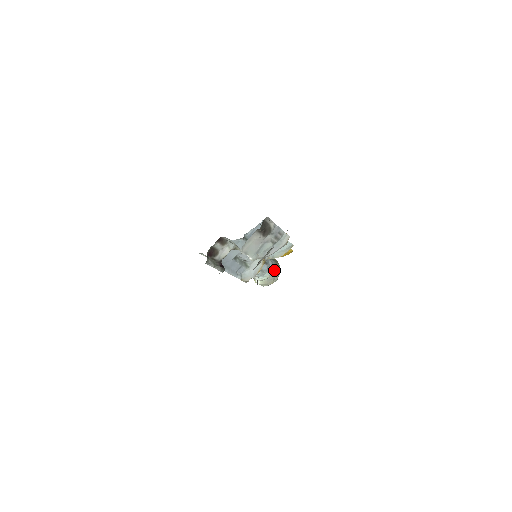
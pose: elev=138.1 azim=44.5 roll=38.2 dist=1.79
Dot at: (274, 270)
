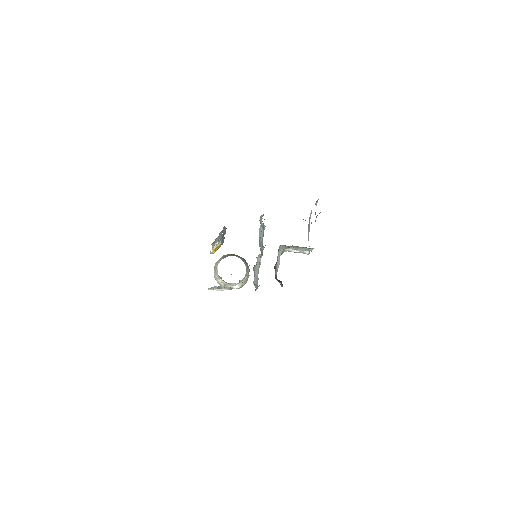
Dot at: occluded
